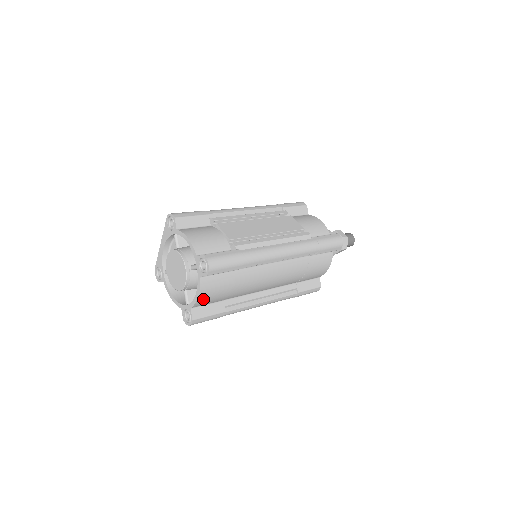
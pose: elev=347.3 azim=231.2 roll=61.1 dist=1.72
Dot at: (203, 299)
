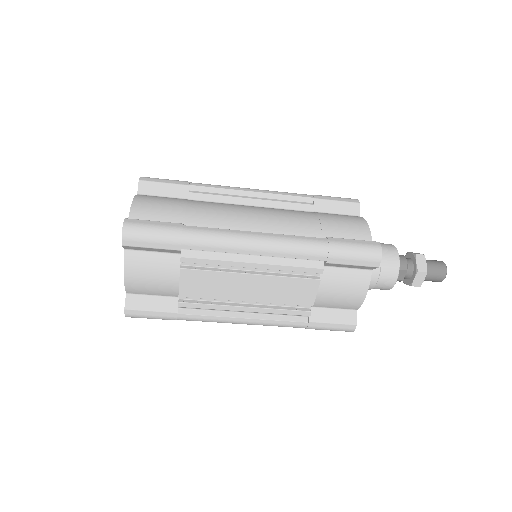
Dot at: (142, 207)
